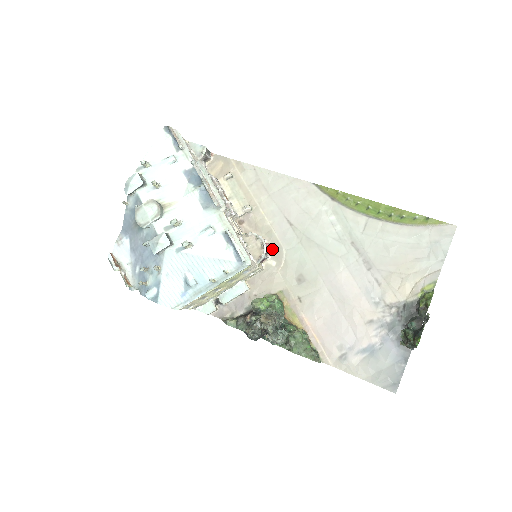
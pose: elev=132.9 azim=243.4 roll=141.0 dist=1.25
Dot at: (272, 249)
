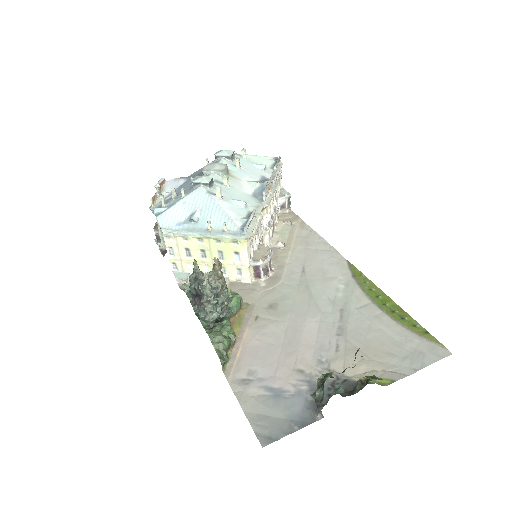
Dot at: (272, 276)
